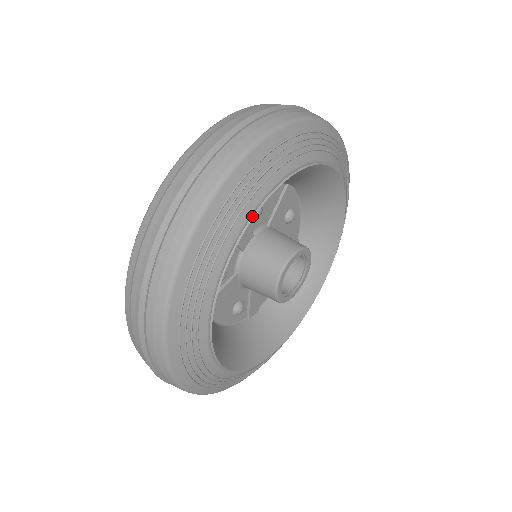
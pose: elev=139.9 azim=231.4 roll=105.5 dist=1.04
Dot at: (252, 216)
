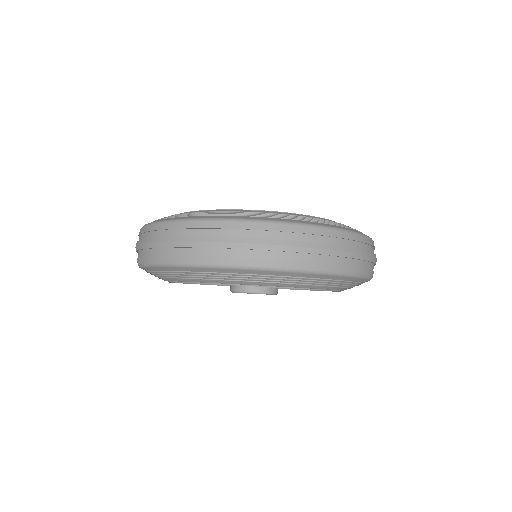
Dot at: (295, 287)
